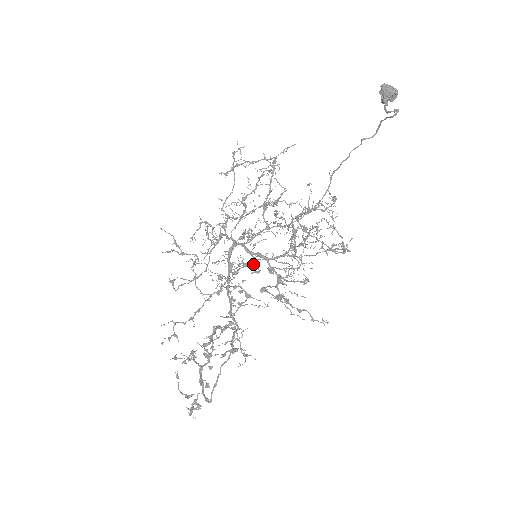
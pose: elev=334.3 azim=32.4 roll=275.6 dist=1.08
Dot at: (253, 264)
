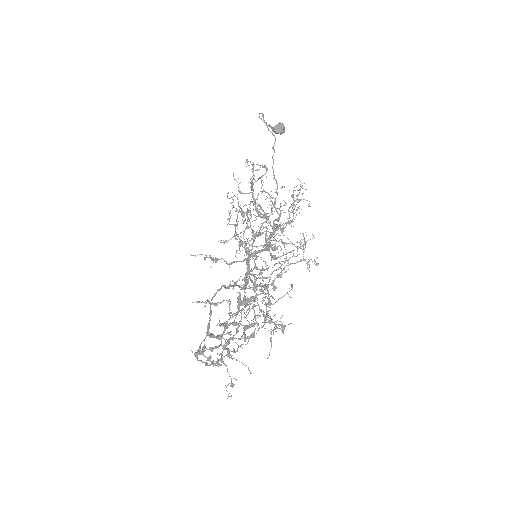
Dot at: (248, 254)
